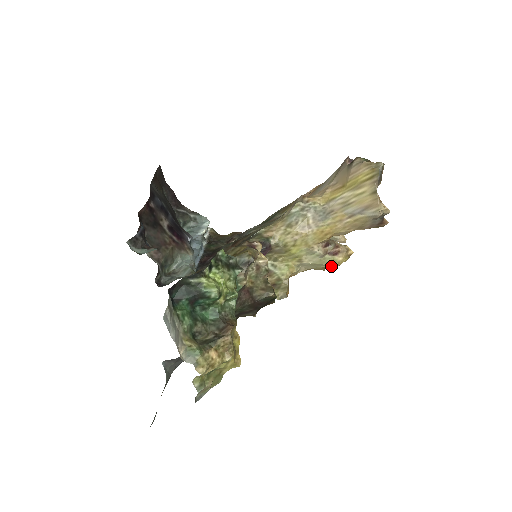
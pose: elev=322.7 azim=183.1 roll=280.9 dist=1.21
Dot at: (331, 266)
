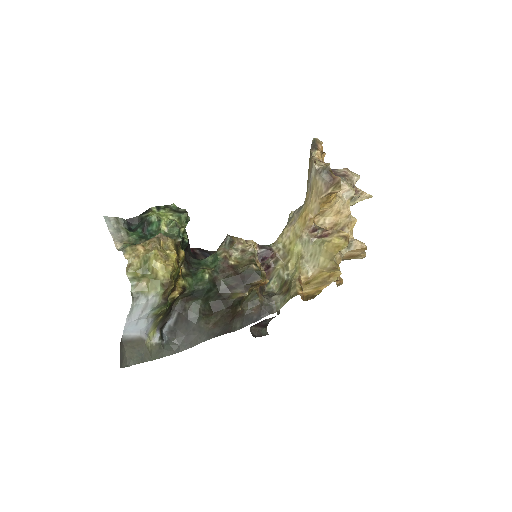
Dot at: (324, 248)
